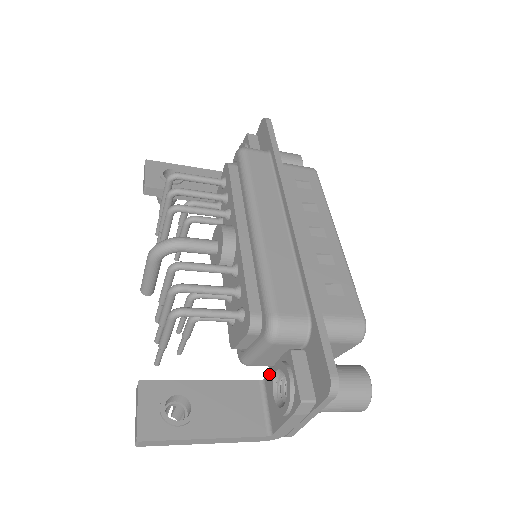
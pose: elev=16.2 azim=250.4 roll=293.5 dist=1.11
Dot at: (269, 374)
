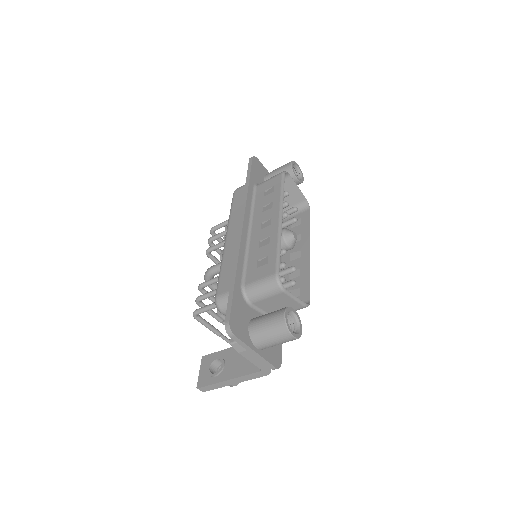
Dot at: occluded
